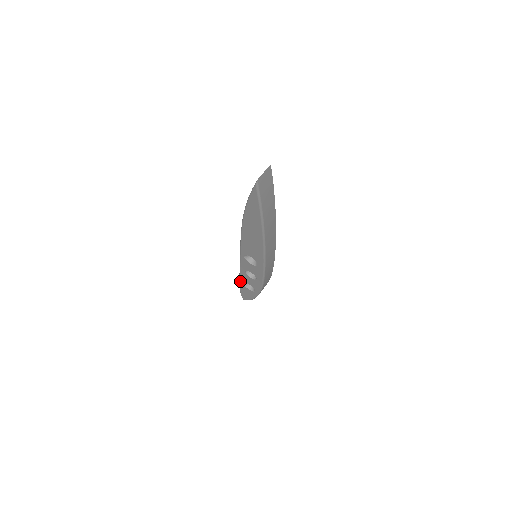
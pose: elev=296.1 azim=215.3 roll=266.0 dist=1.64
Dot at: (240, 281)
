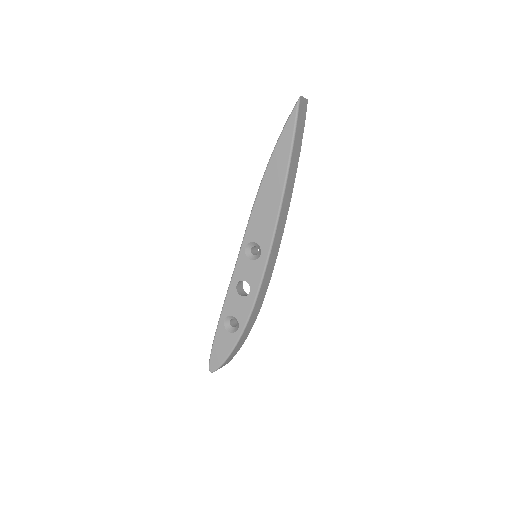
Dot at: (220, 319)
